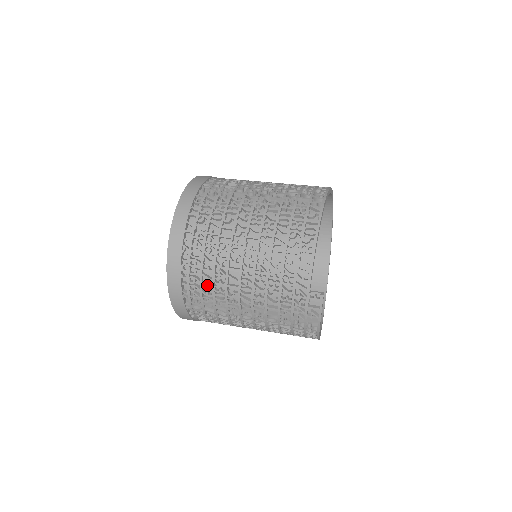
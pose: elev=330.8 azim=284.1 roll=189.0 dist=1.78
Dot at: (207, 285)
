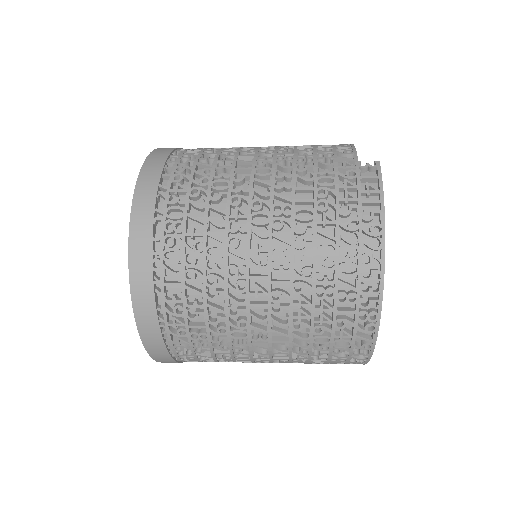
Dot at: (203, 171)
